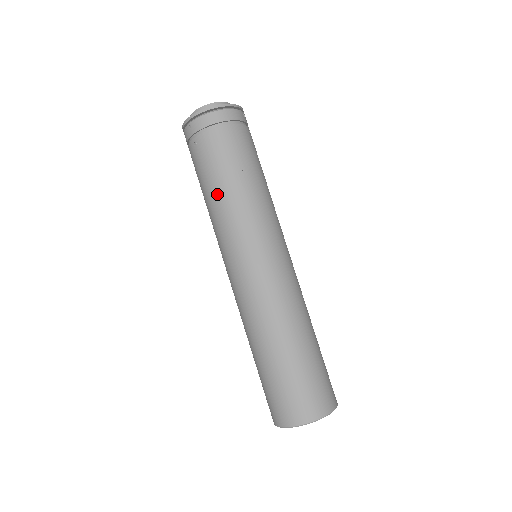
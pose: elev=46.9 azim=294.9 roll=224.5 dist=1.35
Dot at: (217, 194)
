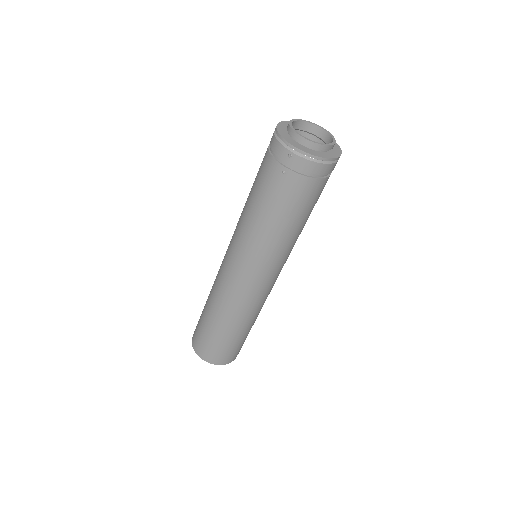
Dot at: (269, 224)
